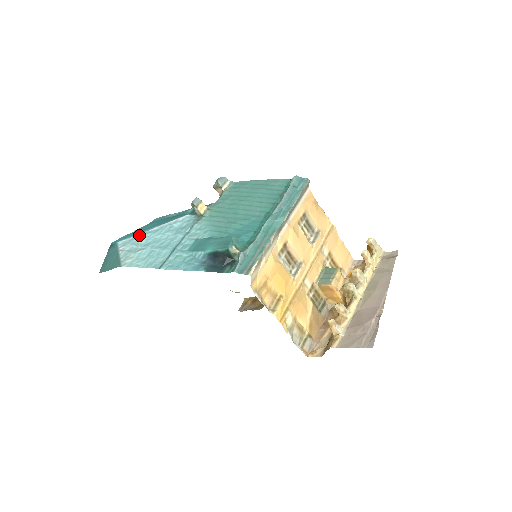
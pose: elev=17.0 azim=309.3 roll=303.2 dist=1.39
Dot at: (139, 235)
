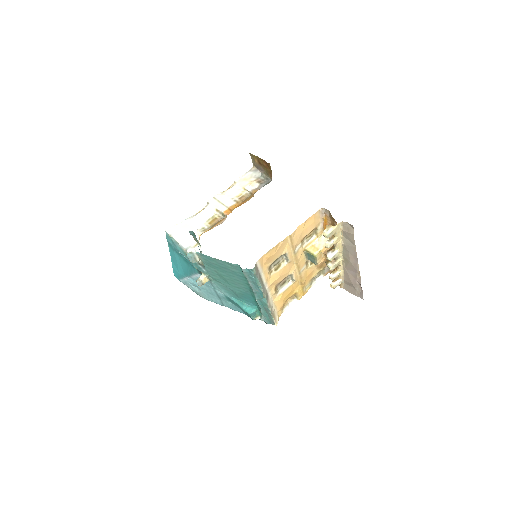
Dot at: (186, 280)
